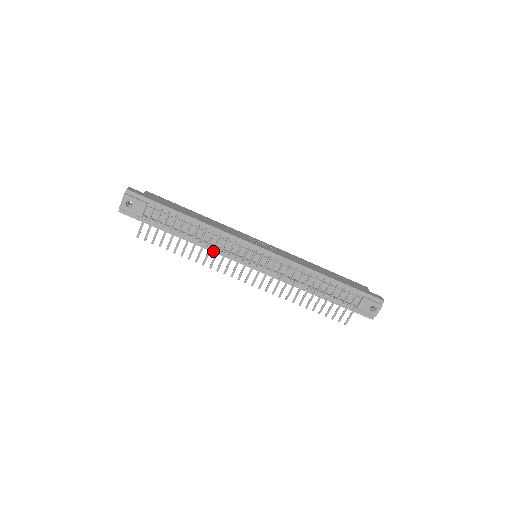
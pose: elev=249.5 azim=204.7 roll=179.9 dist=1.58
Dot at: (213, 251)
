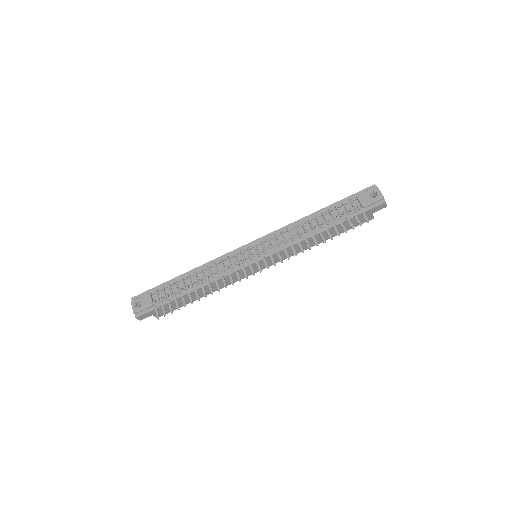
Dot at: (220, 278)
